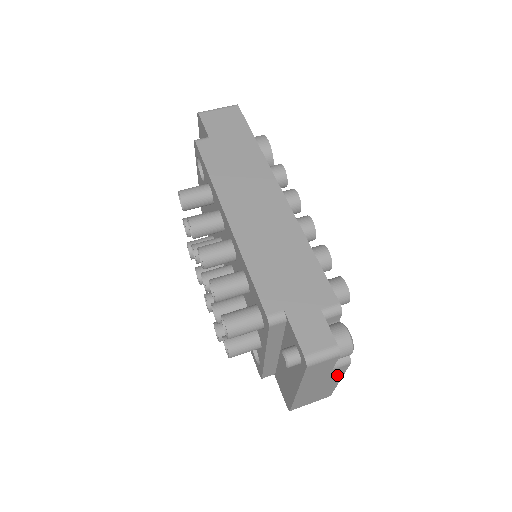
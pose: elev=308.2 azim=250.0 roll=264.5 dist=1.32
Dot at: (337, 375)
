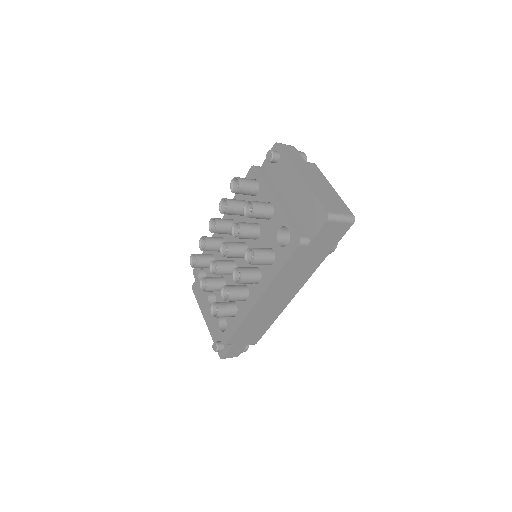
Dot at: (320, 175)
